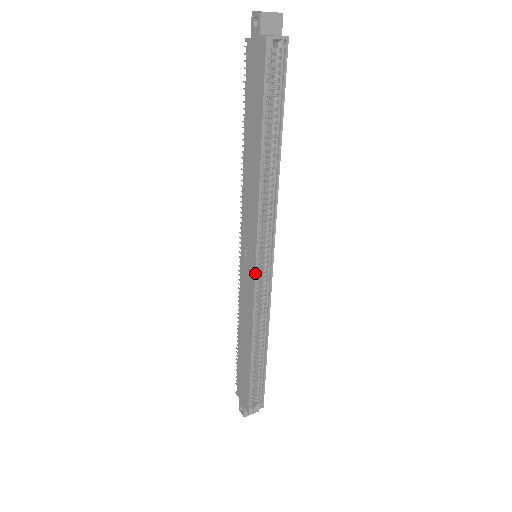
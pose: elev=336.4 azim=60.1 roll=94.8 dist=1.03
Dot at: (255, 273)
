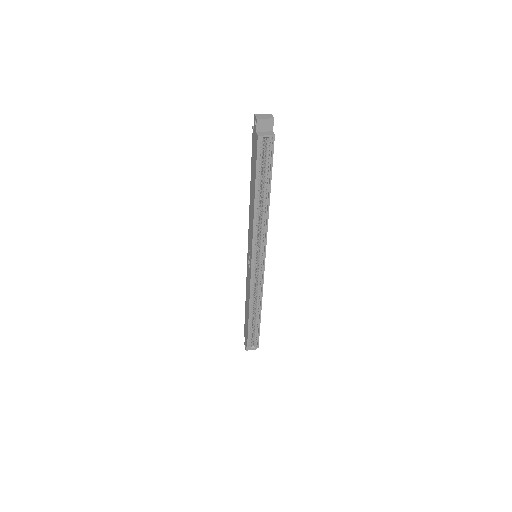
Dot at: (251, 268)
